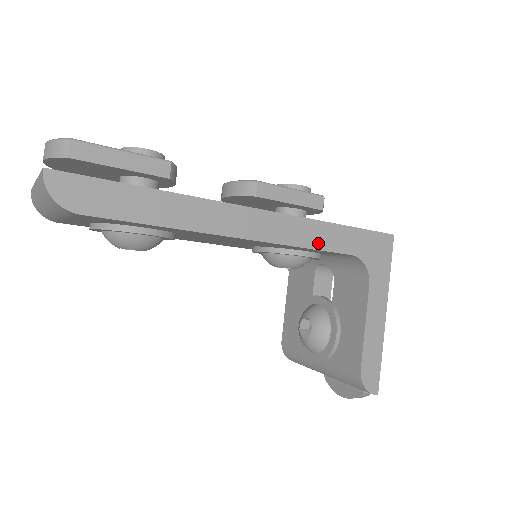
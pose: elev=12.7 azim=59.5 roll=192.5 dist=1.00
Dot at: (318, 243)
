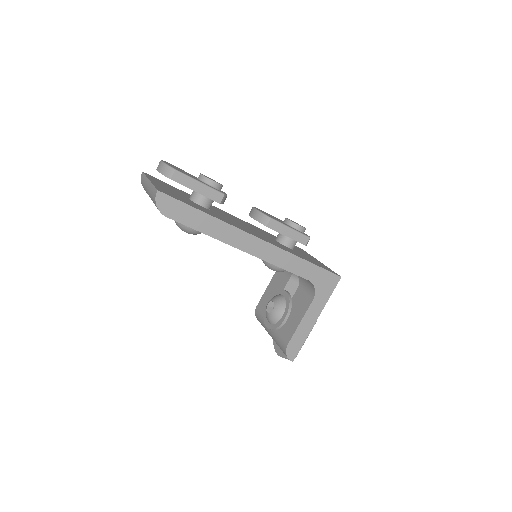
Dot at: (290, 268)
